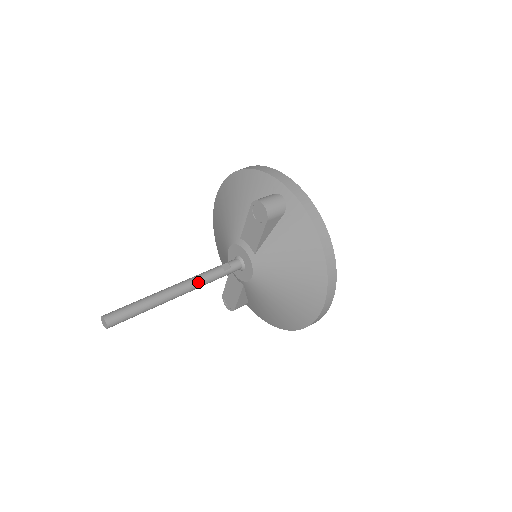
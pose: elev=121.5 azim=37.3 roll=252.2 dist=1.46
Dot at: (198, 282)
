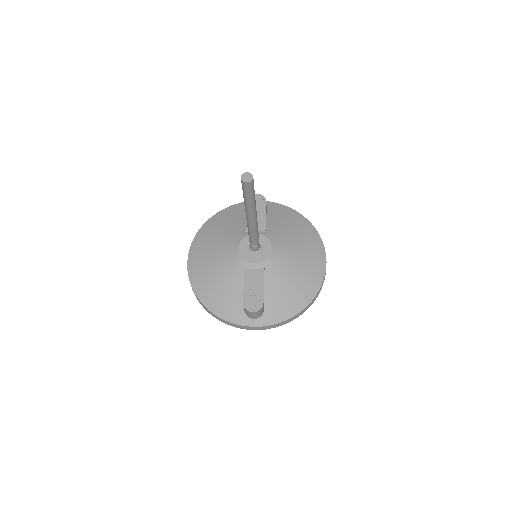
Dot at: occluded
